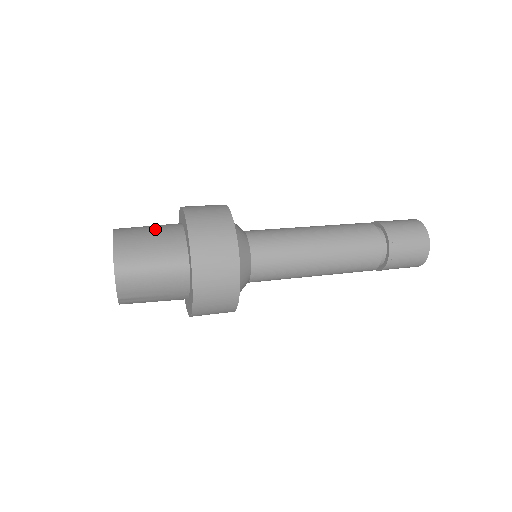
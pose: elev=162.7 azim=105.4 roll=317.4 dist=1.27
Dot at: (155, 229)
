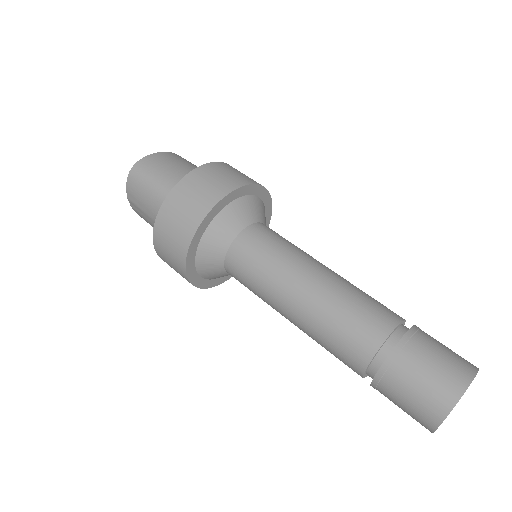
Dot at: occluded
